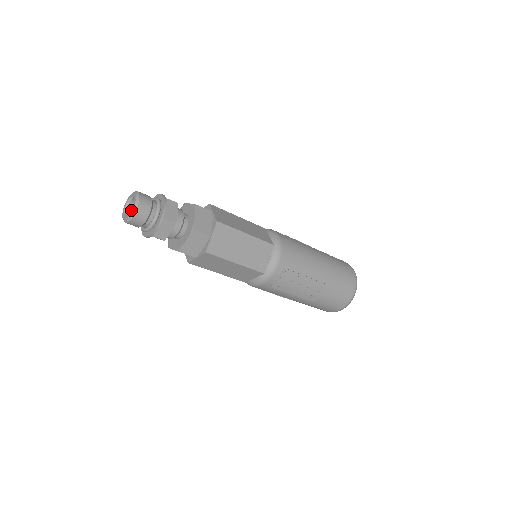
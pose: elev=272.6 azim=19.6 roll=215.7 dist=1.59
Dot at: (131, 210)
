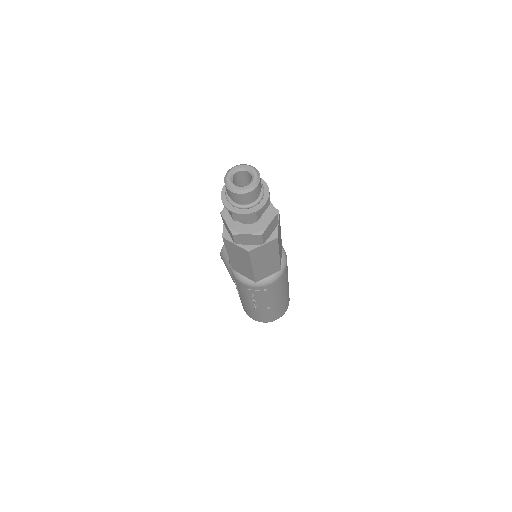
Dot at: (244, 187)
